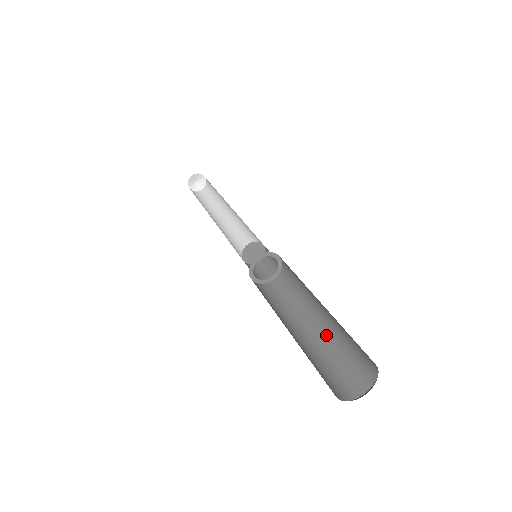
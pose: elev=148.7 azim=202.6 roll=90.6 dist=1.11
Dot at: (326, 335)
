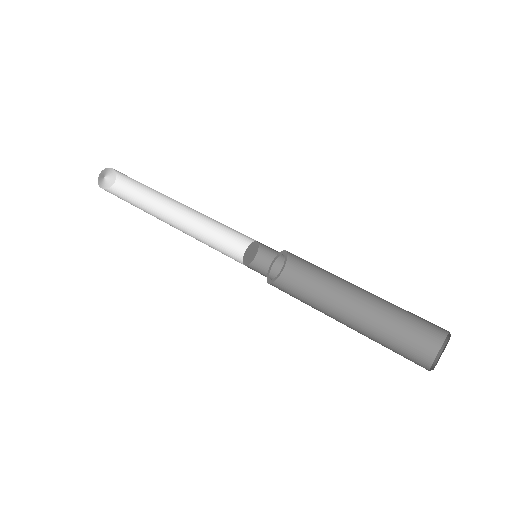
Dot at: (377, 305)
